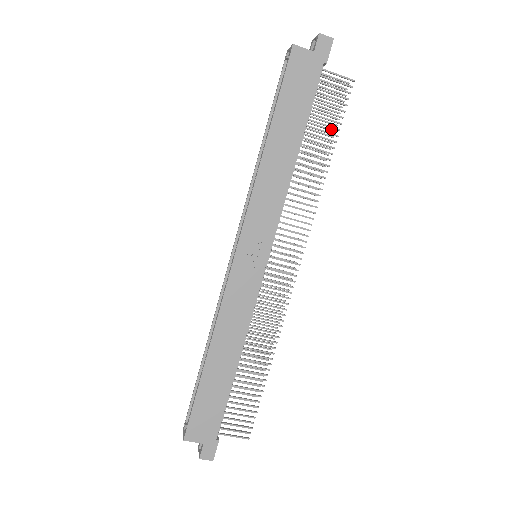
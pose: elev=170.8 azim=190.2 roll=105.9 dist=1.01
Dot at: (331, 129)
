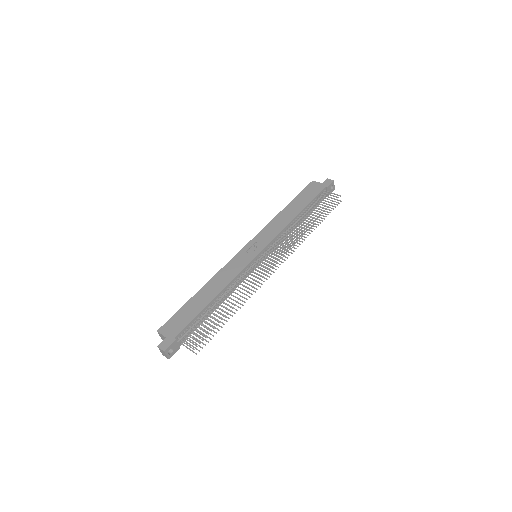
Dot at: (324, 216)
